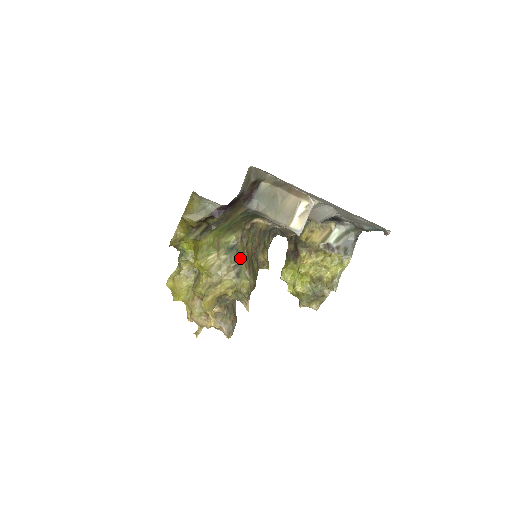
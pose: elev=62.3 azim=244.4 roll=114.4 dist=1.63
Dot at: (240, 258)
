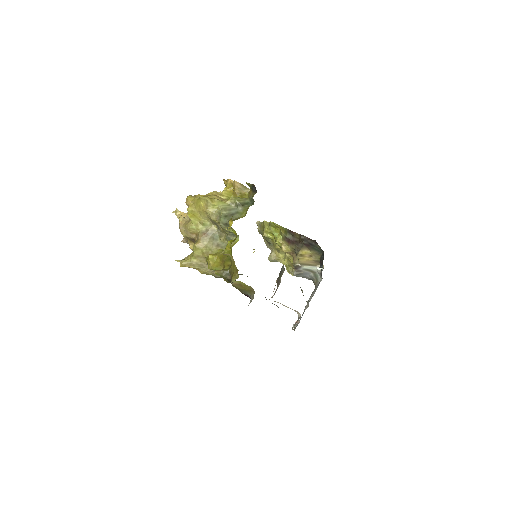
Dot at: occluded
